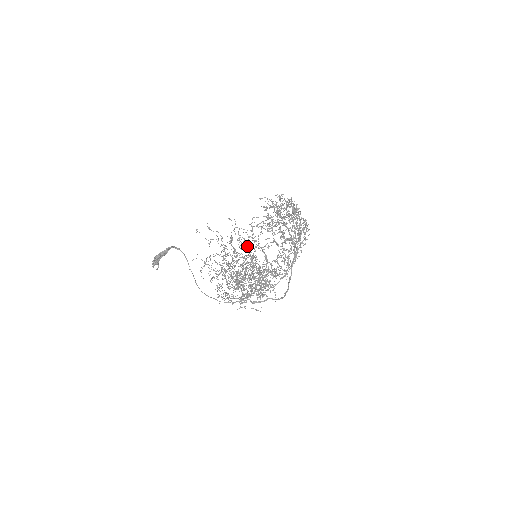
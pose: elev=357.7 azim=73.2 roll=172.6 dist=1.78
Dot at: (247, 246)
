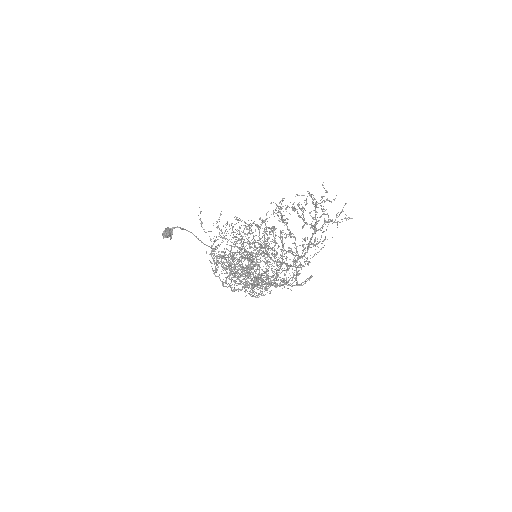
Dot at: (223, 268)
